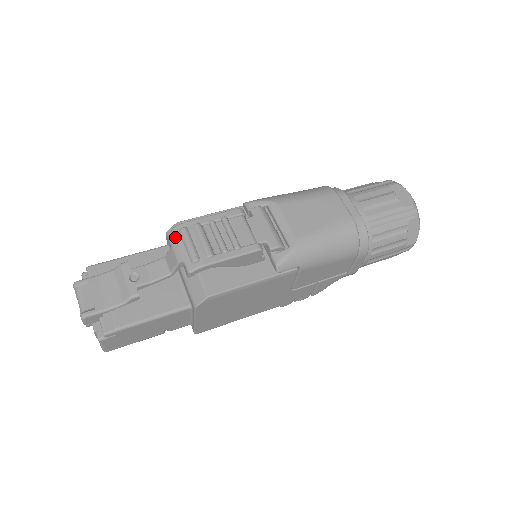
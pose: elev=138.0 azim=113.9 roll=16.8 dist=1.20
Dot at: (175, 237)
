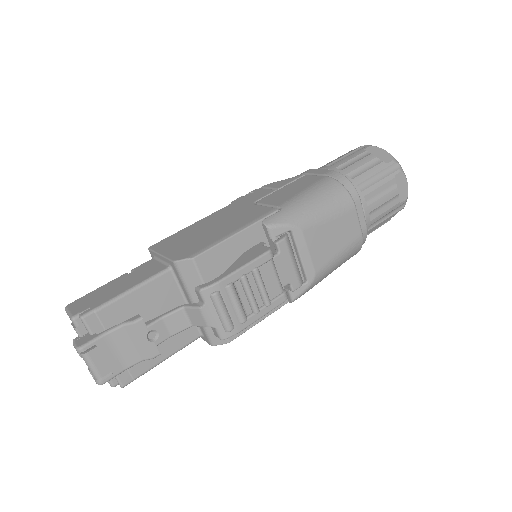
Dot at: (205, 301)
